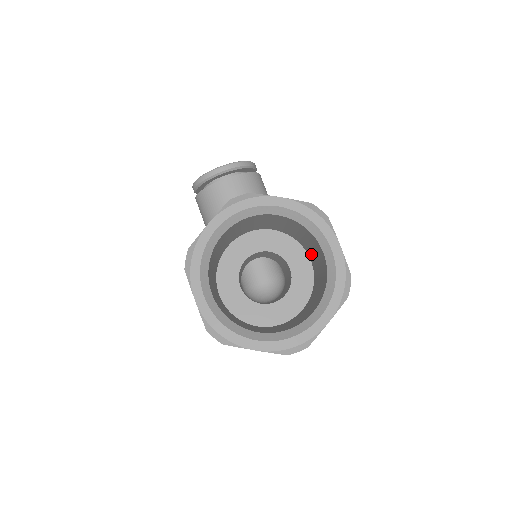
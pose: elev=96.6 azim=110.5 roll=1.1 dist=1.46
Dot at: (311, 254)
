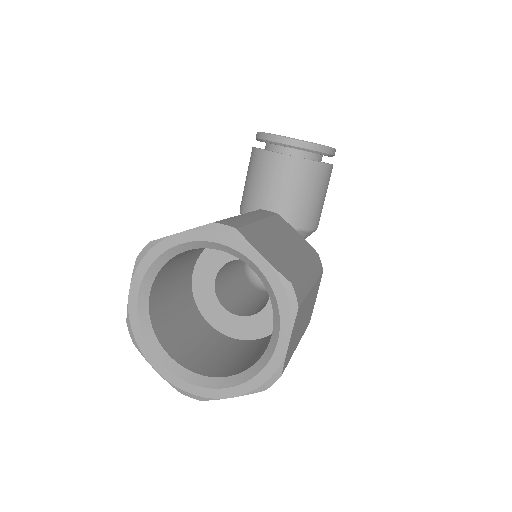
Dot at: occluded
